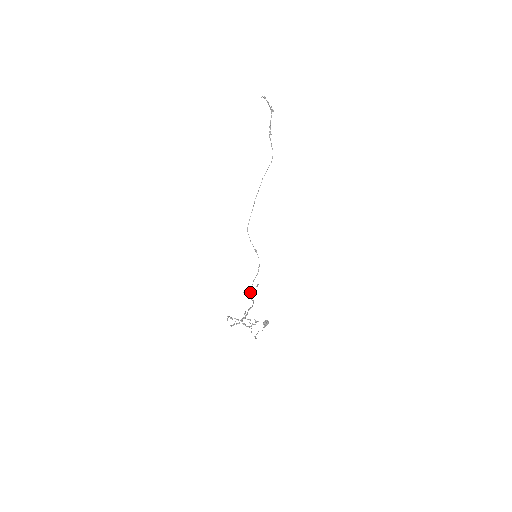
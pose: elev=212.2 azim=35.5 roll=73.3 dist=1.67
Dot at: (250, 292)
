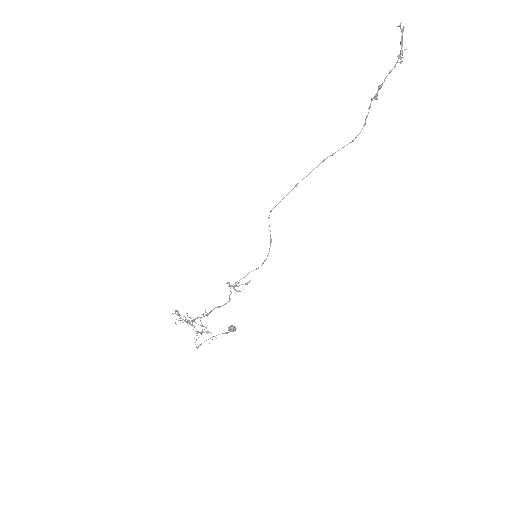
Dot at: (234, 285)
